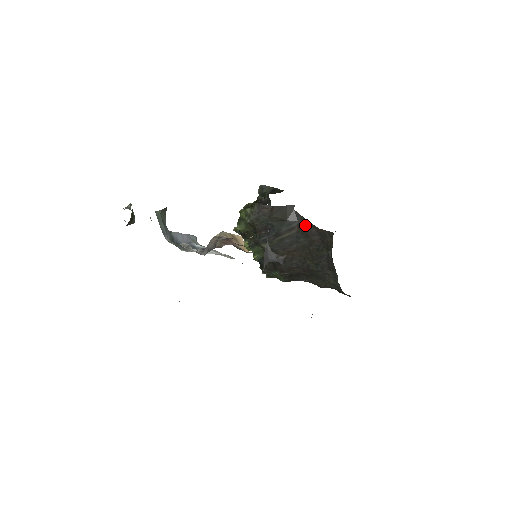
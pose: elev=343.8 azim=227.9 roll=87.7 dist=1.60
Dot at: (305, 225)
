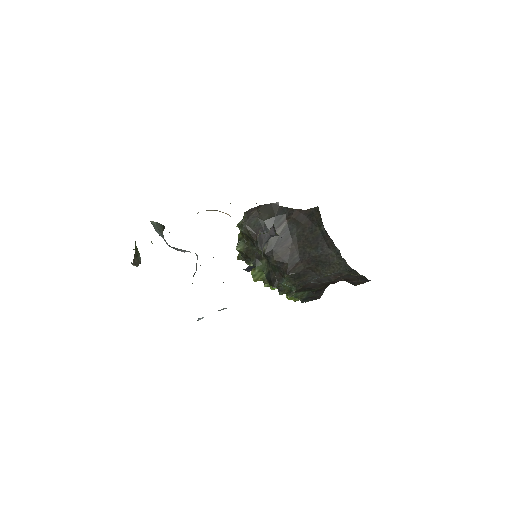
Dot at: (292, 213)
